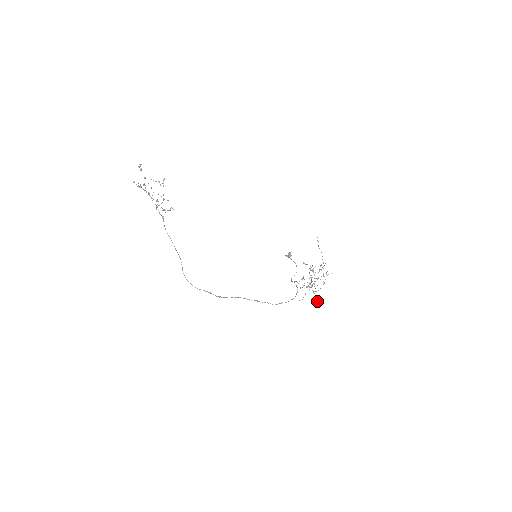
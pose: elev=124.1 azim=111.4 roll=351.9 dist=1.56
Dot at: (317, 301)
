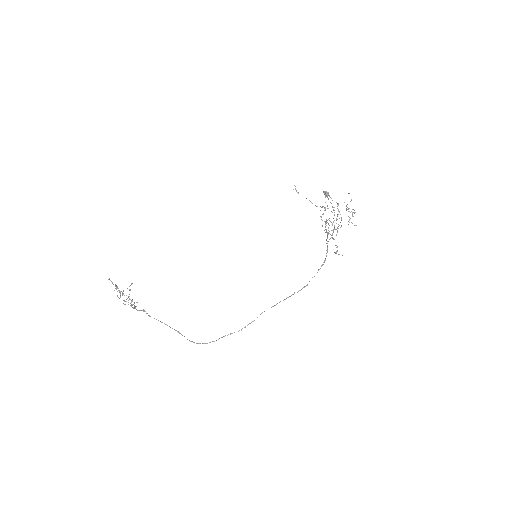
Dot at: occluded
